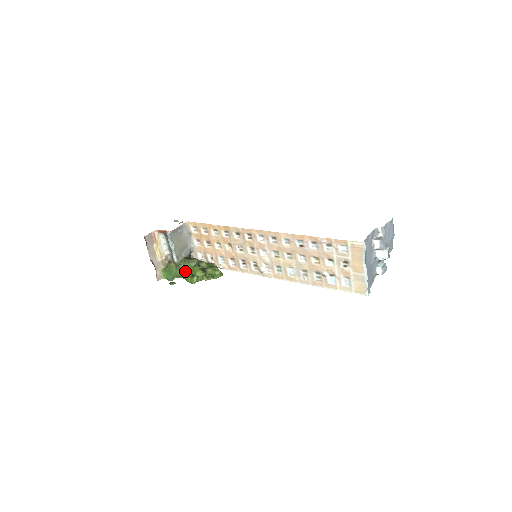
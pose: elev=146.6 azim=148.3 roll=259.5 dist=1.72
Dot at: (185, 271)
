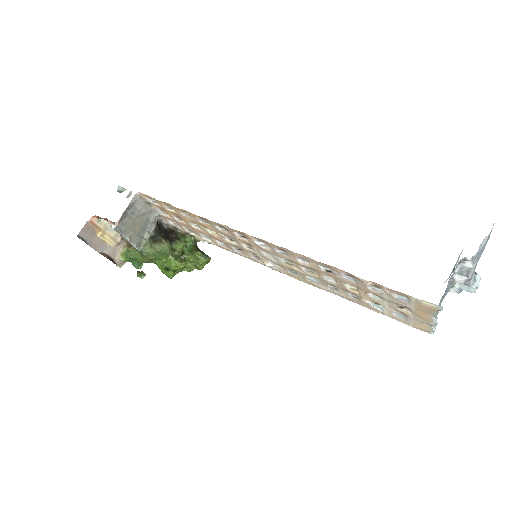
Dot at: (155, 259)
